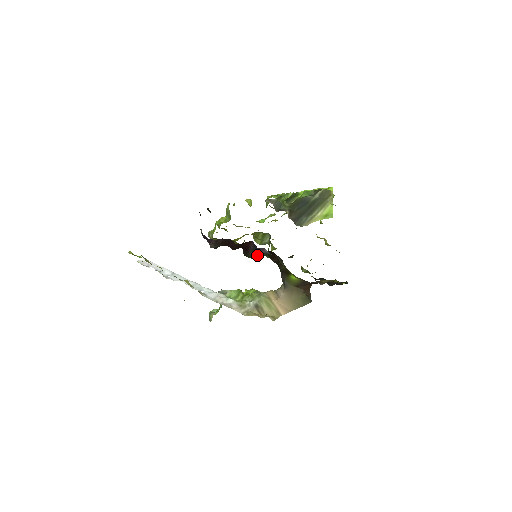
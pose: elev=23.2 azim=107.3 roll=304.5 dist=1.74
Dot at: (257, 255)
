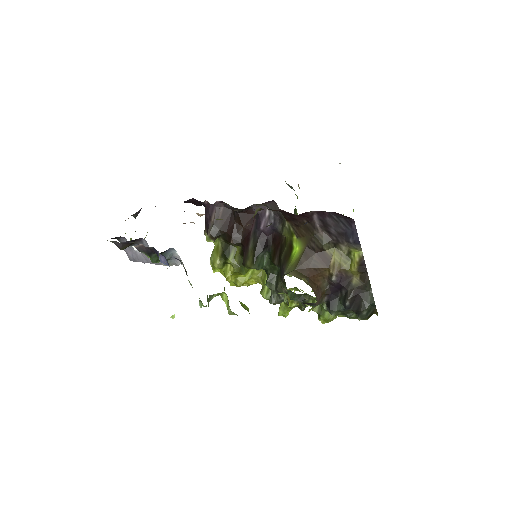
Dot at: (257, 247)
